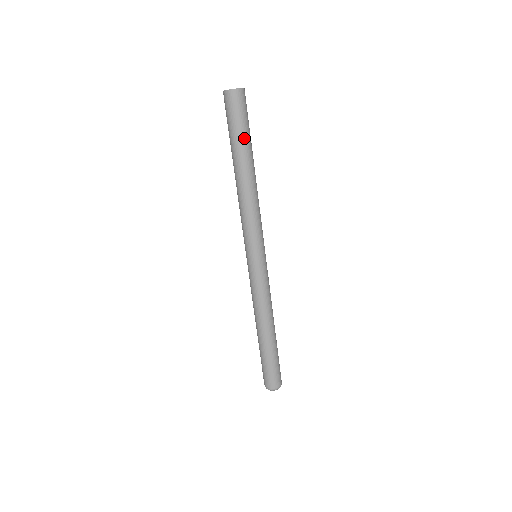
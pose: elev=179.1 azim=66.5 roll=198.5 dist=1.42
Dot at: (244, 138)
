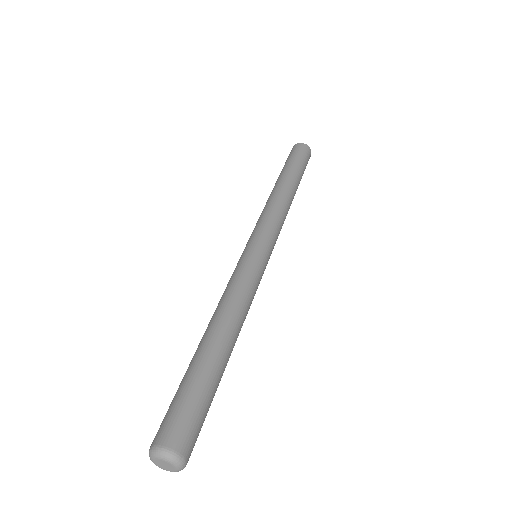
Dot at: (288, 165)
